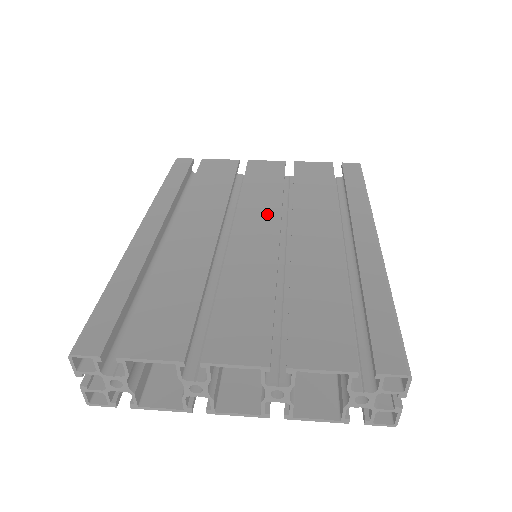
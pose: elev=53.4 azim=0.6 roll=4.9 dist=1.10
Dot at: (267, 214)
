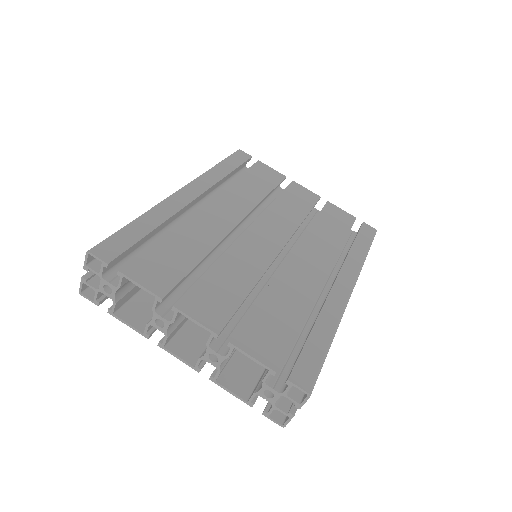
Dot at: (282, 230)
